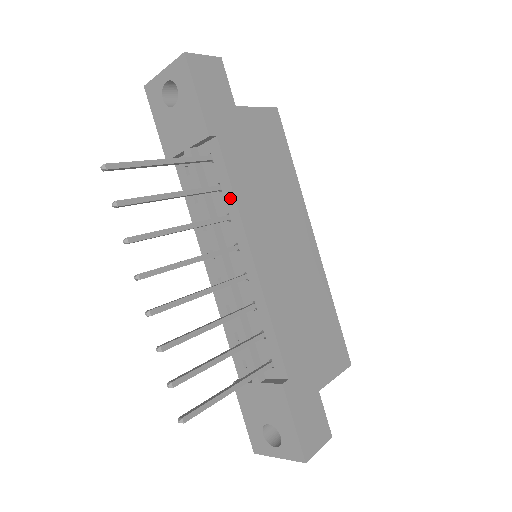
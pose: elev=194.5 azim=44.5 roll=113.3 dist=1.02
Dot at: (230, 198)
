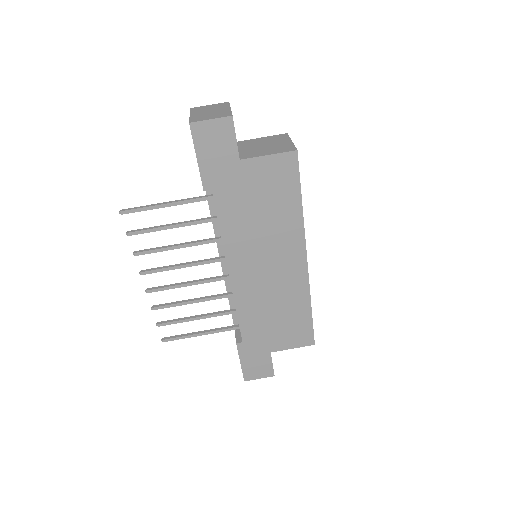
Dot at: (220, 231)
